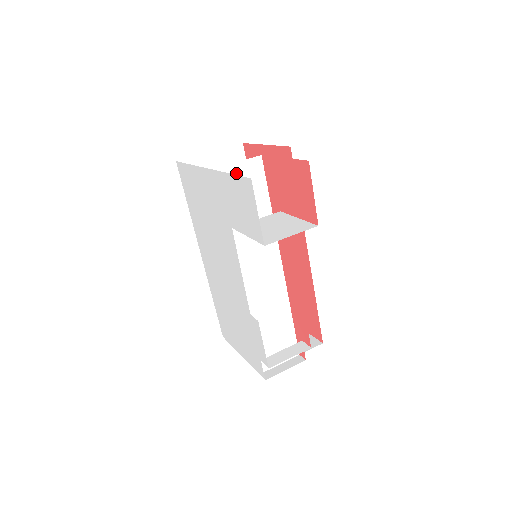
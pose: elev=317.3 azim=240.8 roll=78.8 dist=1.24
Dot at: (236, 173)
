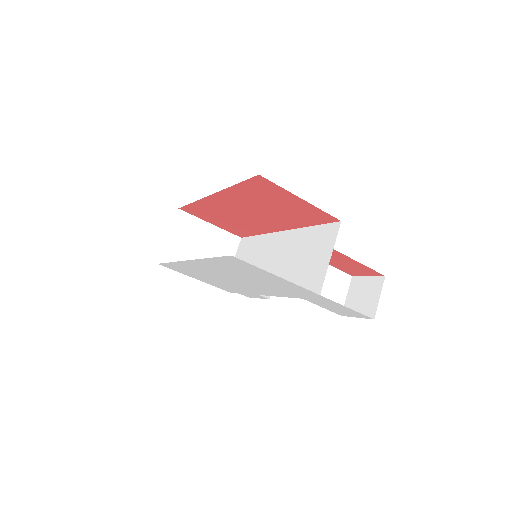
Dot at: (320, 275)
